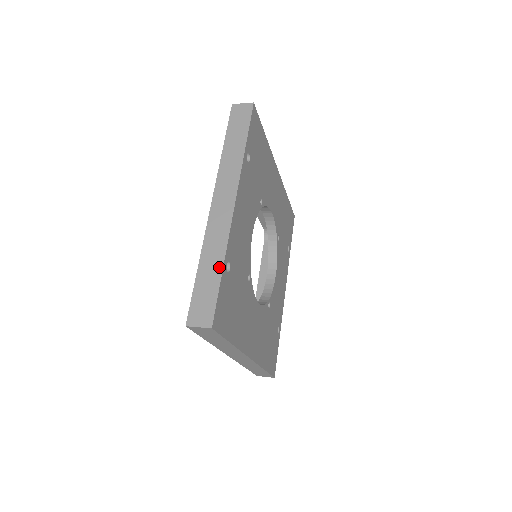
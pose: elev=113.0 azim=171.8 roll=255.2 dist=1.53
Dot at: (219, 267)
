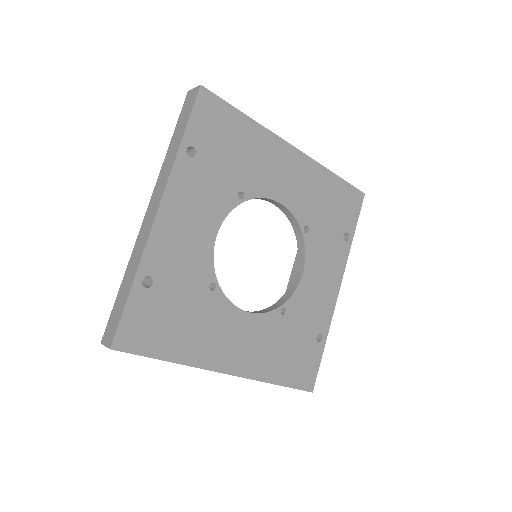
Dot at: (130, 283)
